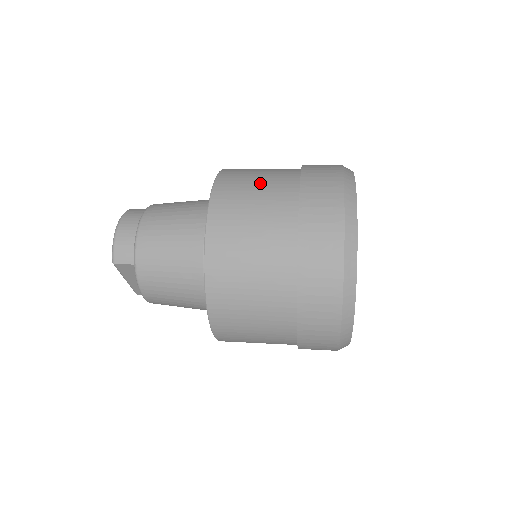
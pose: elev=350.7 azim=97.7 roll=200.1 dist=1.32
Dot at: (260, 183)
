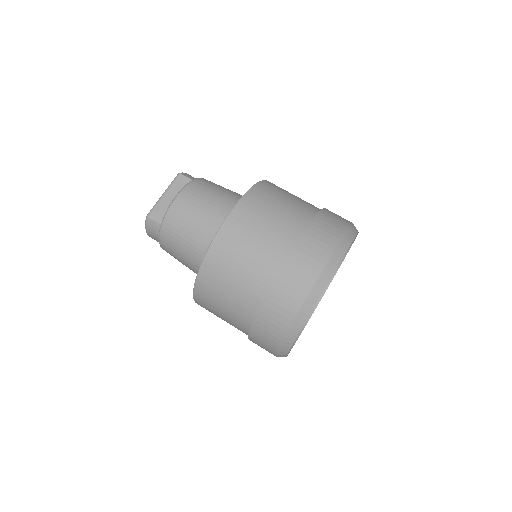
Dot at: (224, 313)
